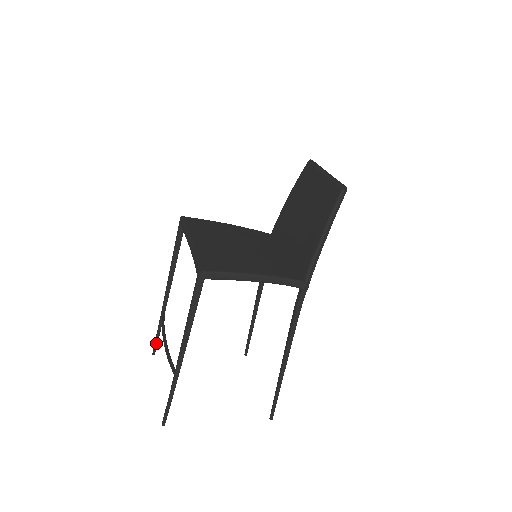
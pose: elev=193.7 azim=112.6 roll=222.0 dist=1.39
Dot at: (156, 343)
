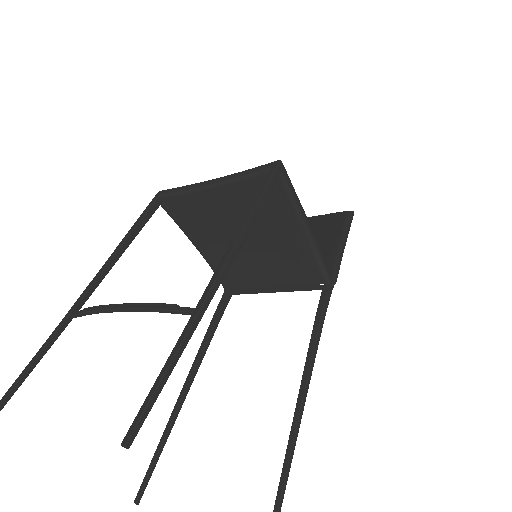
Dot at: (18, 383)
